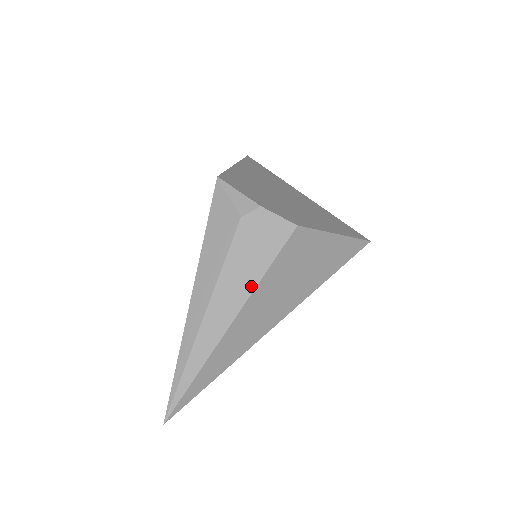
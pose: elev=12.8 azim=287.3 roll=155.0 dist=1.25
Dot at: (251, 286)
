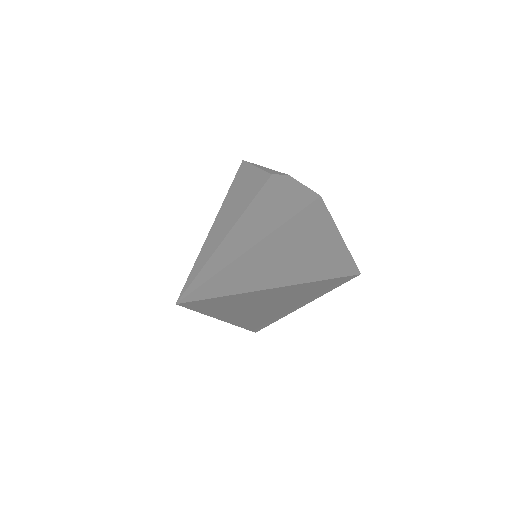
Dot at: (284, 217)
